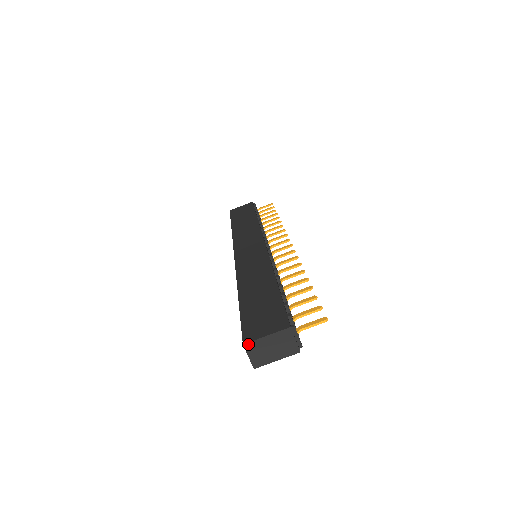
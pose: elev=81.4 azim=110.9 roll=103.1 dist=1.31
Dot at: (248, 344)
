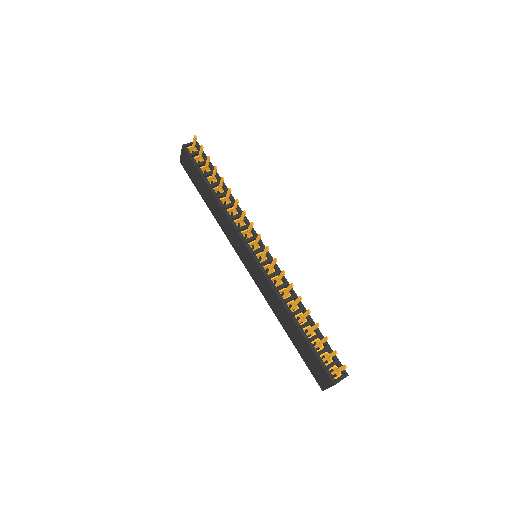
Dot at: occluded
